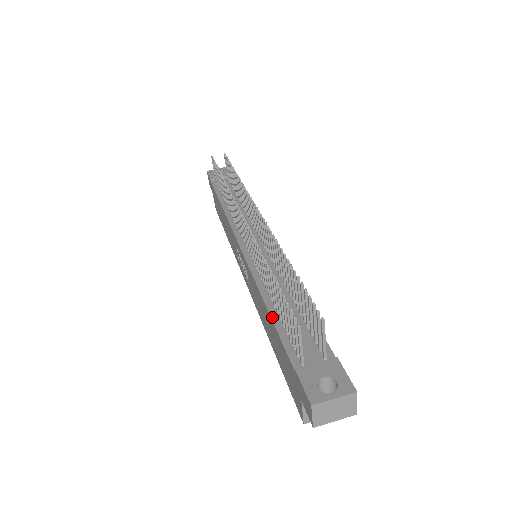
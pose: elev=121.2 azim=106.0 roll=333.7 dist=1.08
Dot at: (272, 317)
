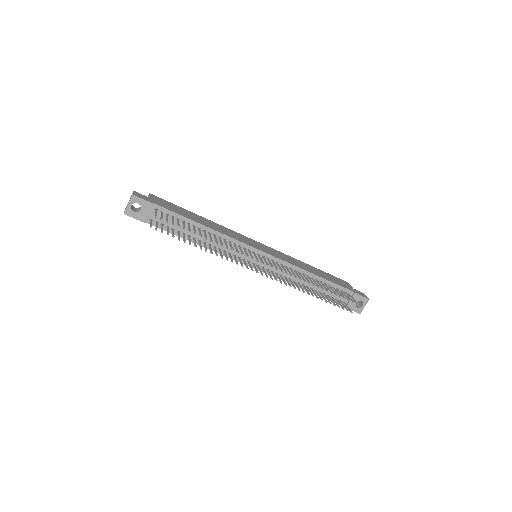
Dot at: occluded
